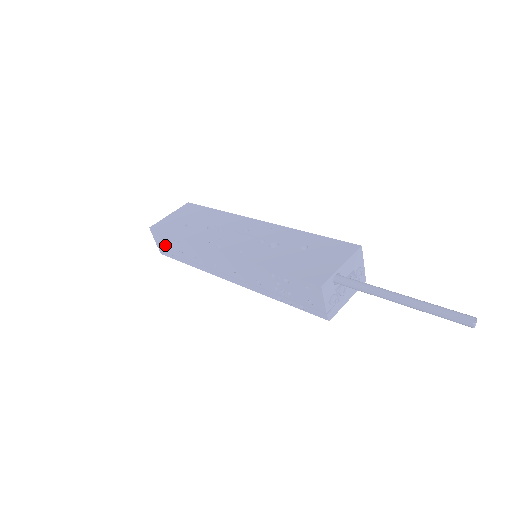
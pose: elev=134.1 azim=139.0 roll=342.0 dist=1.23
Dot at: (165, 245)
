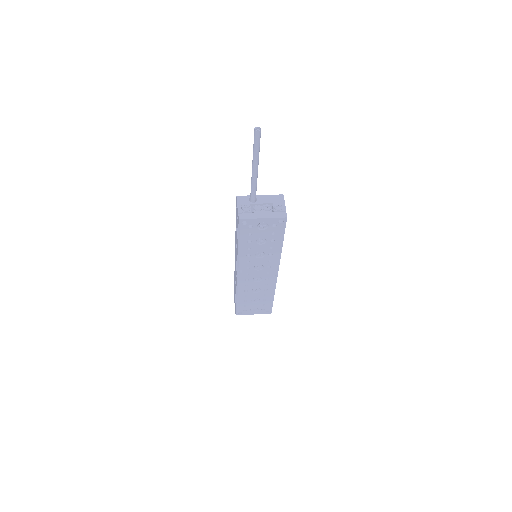
Dot at: occluded
